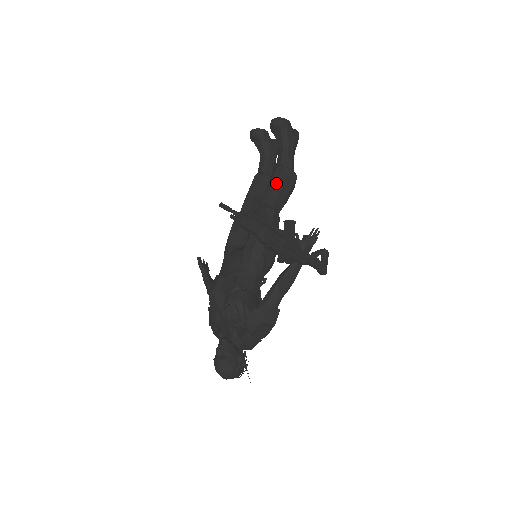
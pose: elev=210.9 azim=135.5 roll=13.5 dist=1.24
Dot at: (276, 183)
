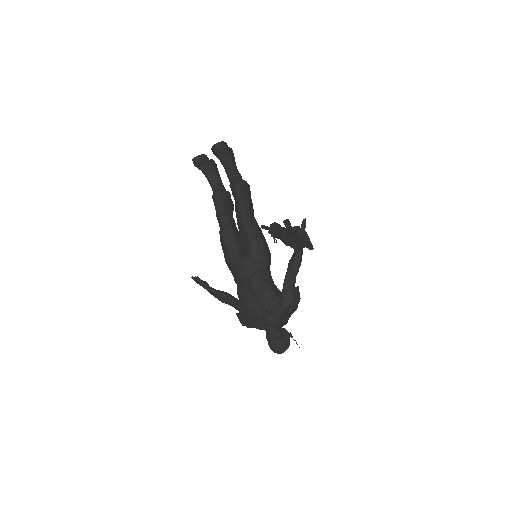
Dot at: (242, 195)
